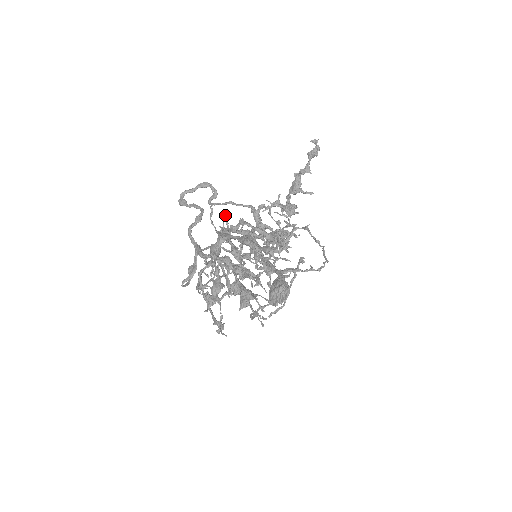
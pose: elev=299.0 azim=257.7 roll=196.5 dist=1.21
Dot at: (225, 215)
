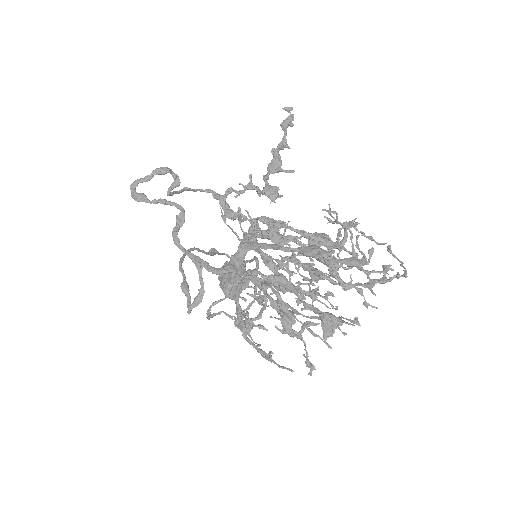
Dot at: (251, 218)
